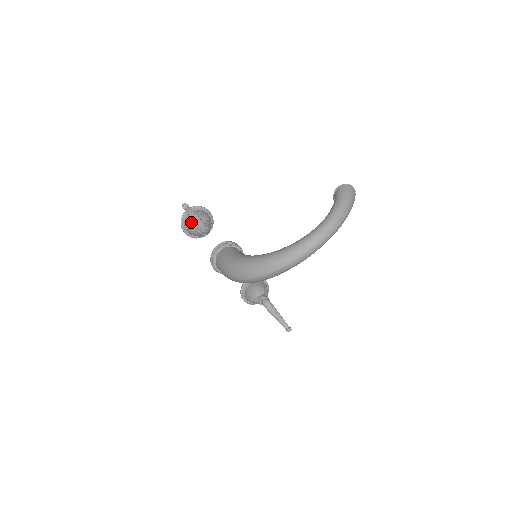
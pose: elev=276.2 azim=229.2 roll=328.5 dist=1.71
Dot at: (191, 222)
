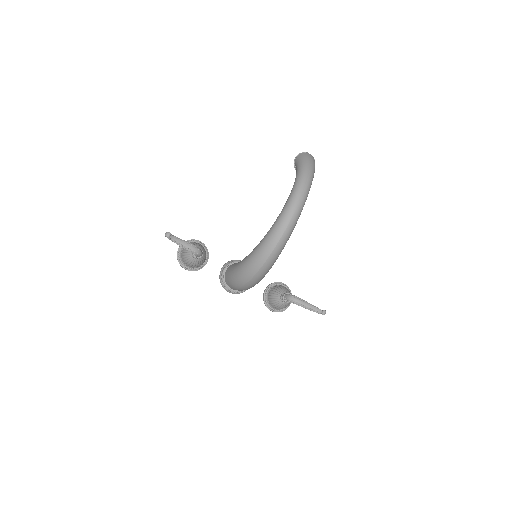
Dot at: (185, 255)
